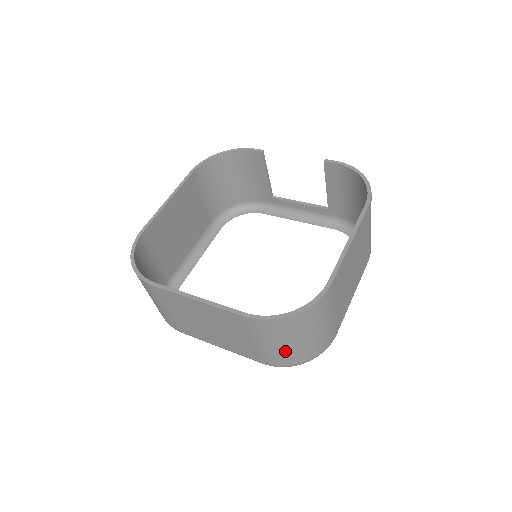
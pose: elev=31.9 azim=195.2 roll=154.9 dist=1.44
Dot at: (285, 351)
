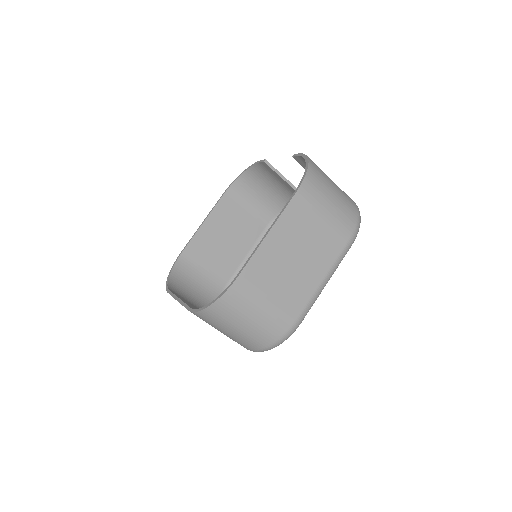
Dot at: (240, 337)
